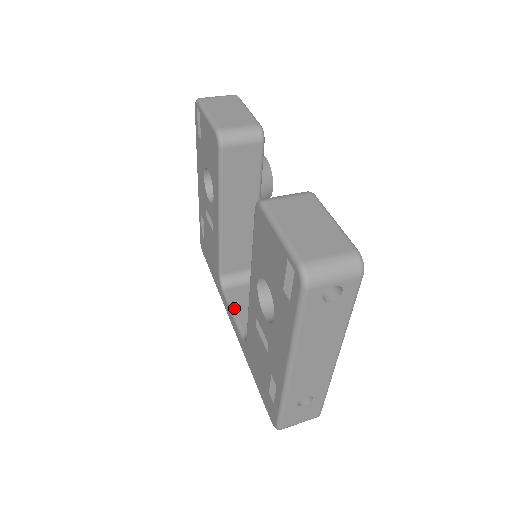
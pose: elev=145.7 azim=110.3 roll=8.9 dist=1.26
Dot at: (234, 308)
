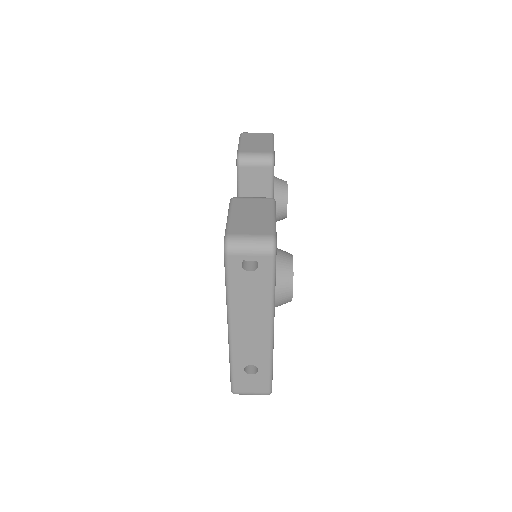
Dot at: occluded
